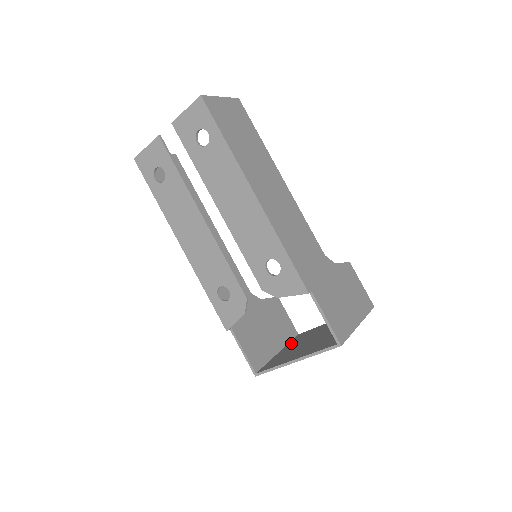
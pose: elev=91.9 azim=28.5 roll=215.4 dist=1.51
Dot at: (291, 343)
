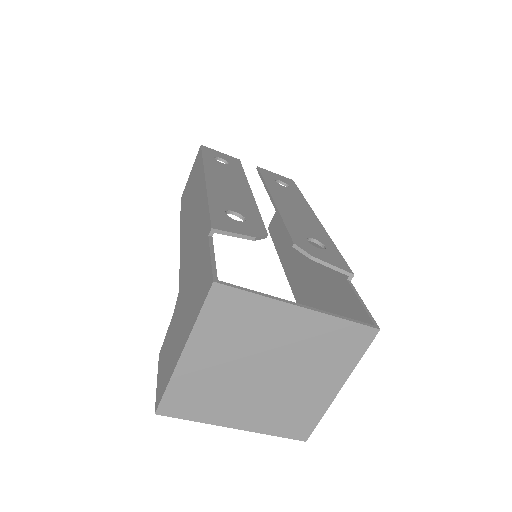
Dot at: (188, 375)
